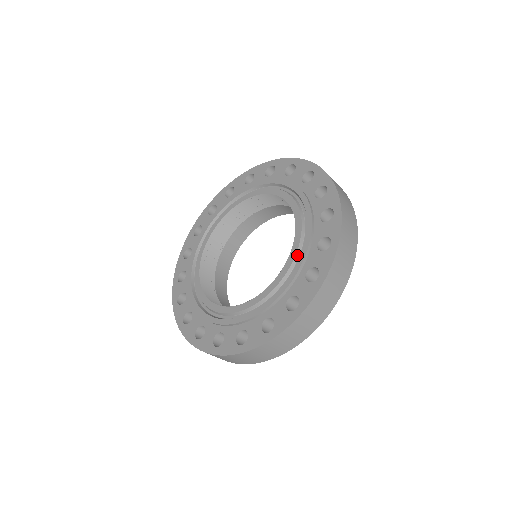
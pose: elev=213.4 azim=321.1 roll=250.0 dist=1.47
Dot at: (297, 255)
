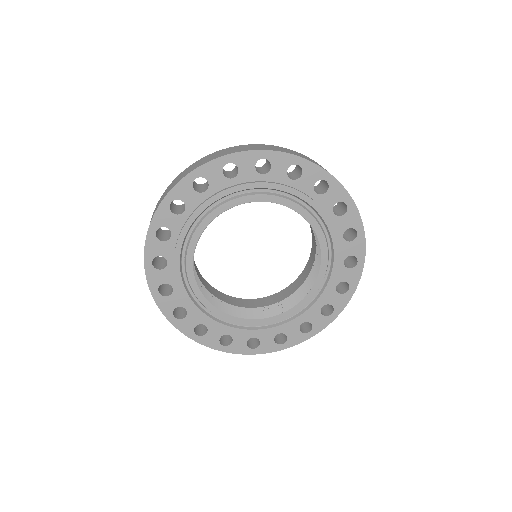
Dot at: (317, 291)
